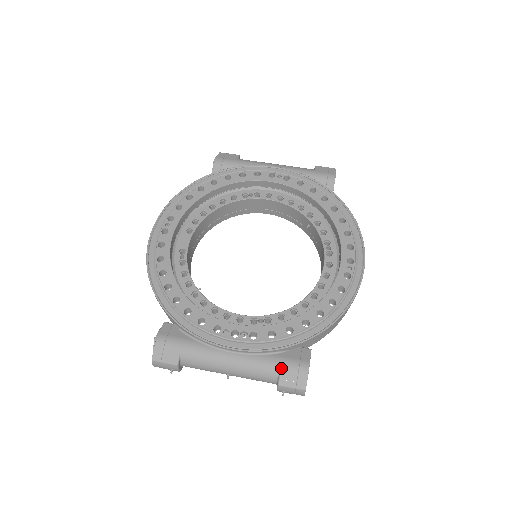
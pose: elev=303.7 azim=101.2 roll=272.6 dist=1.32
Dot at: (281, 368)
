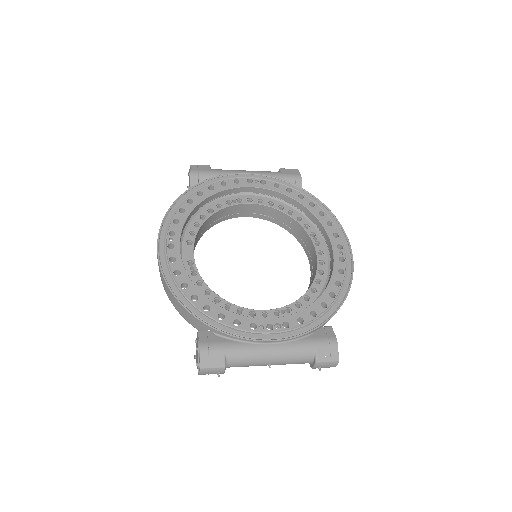
Dot at: (316, 347)
